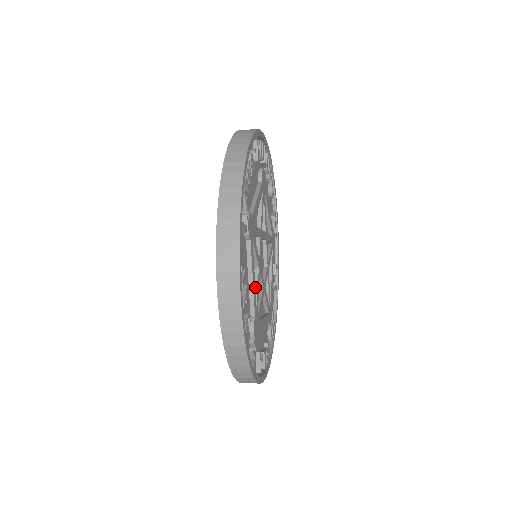
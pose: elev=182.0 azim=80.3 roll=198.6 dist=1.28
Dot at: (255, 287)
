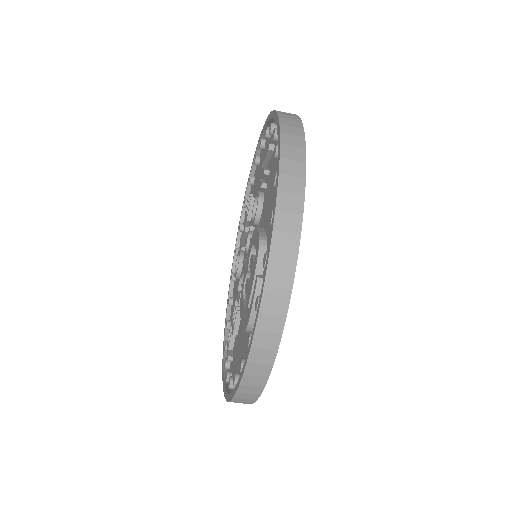
Dot at: occluded
